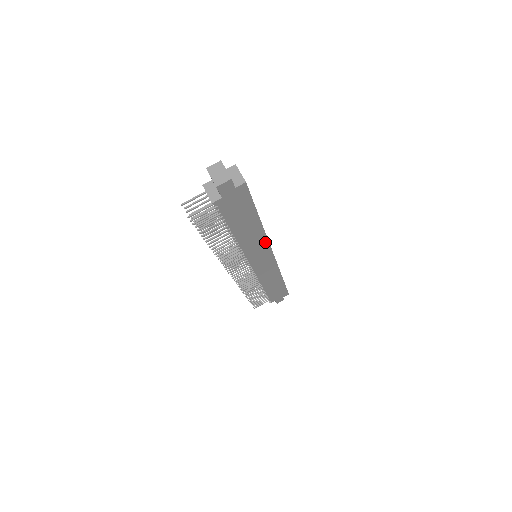
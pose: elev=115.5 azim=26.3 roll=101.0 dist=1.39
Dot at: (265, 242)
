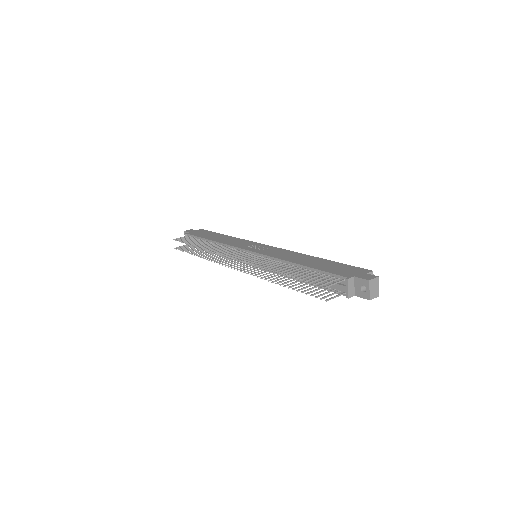
Dot at: occluded
